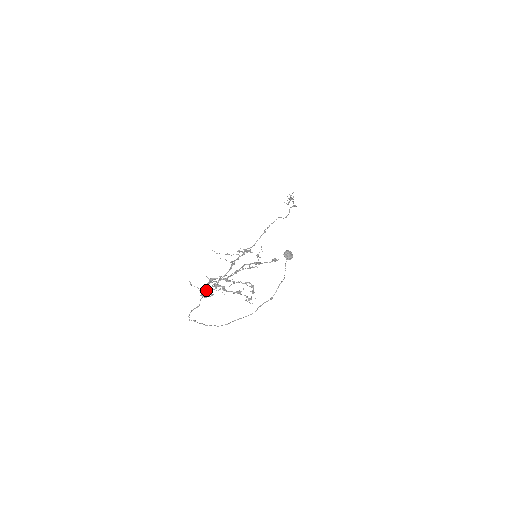
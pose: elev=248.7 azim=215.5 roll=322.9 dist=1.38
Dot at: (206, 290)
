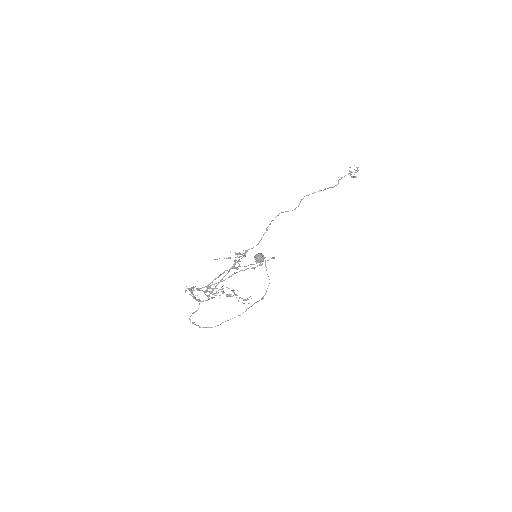
Dot at: (194, 297)
